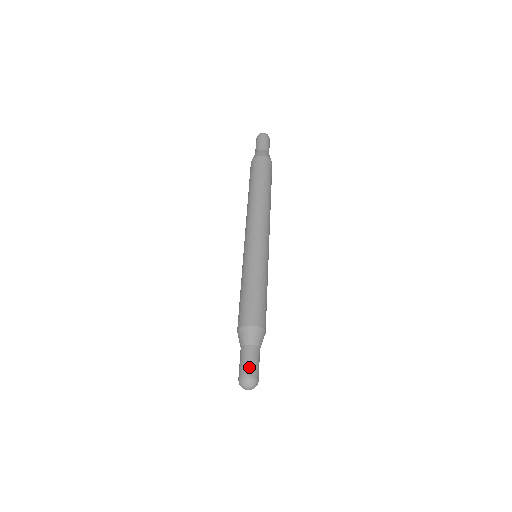
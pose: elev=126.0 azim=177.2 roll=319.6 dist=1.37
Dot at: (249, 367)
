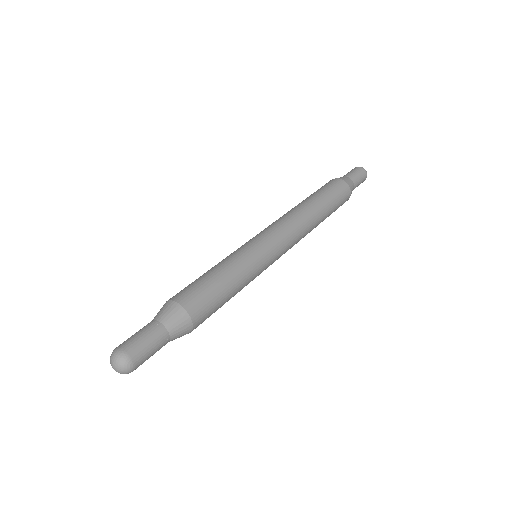
Dot at: (140, 347)
